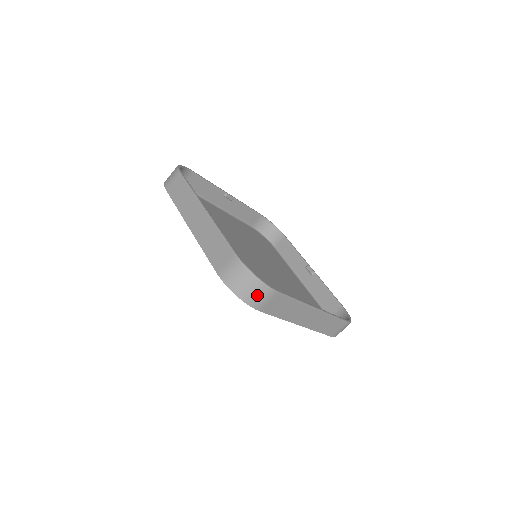
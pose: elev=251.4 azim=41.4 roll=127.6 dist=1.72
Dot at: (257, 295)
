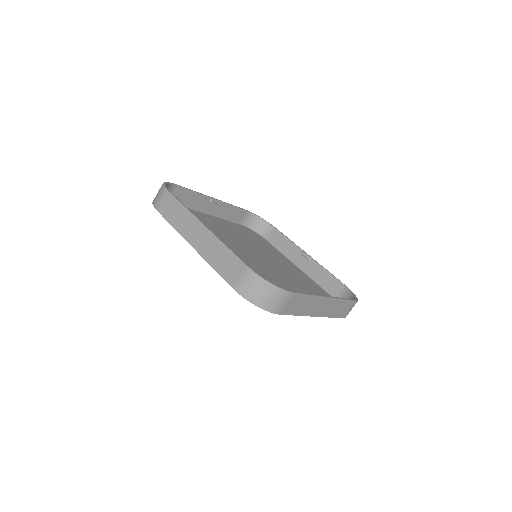
Dot at: (275, 301)
